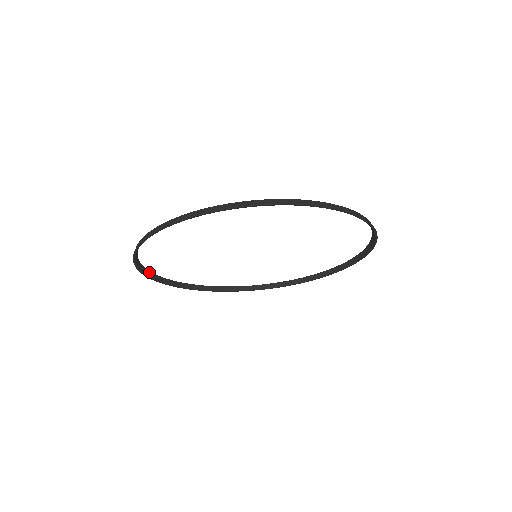
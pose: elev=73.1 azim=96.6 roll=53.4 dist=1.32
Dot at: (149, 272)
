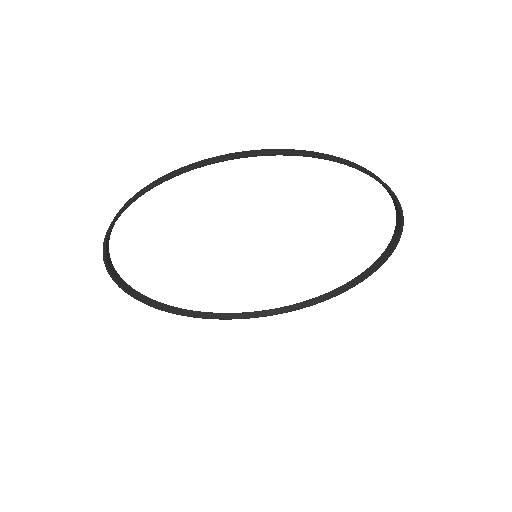
Dot at: (155, 302)
